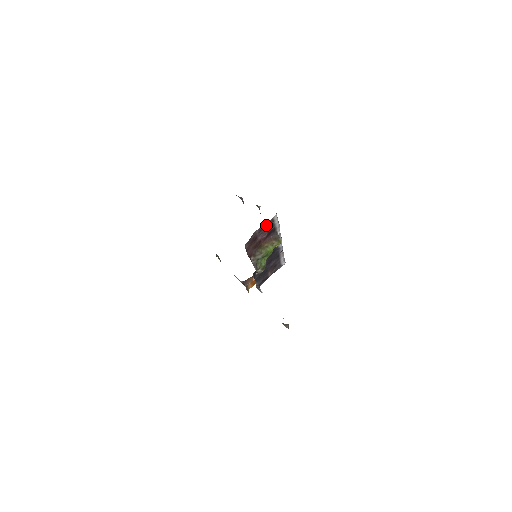
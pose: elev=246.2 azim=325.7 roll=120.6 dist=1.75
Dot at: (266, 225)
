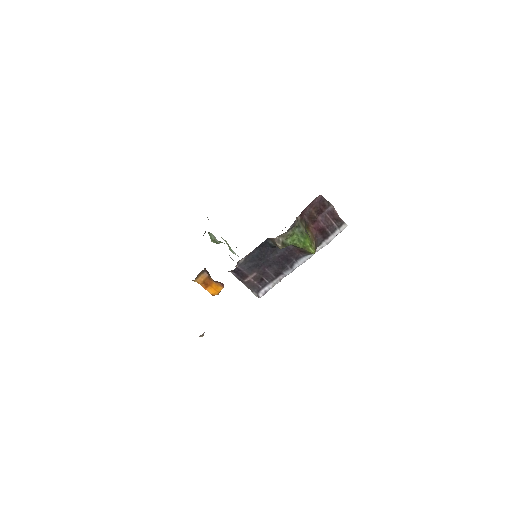
Dot at: (338, 217)
